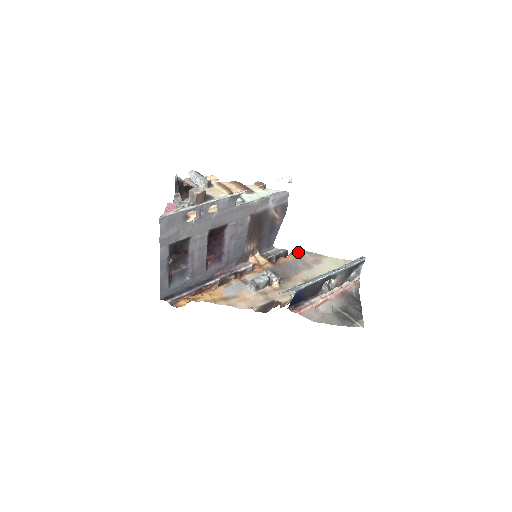
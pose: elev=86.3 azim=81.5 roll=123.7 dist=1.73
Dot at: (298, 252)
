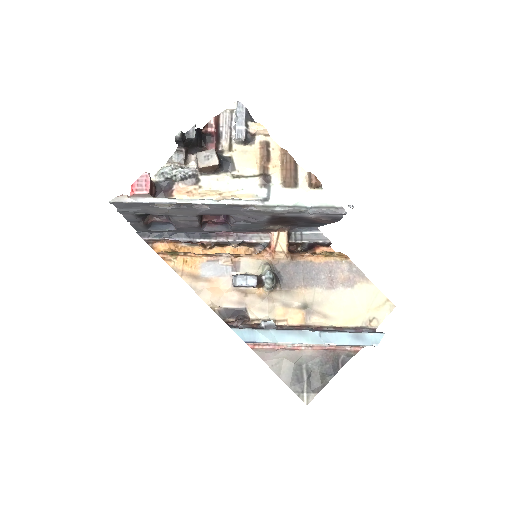
Dot at: (338, 256)
